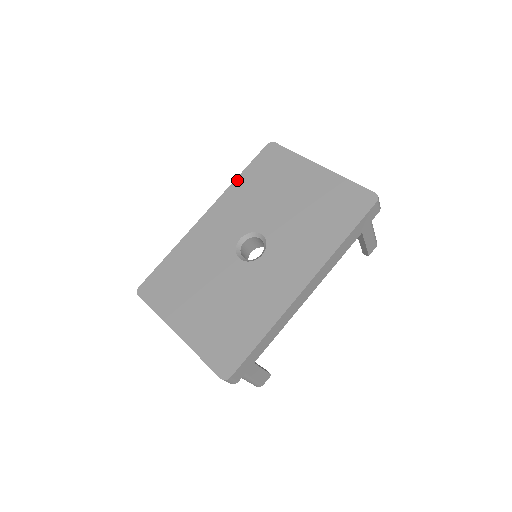
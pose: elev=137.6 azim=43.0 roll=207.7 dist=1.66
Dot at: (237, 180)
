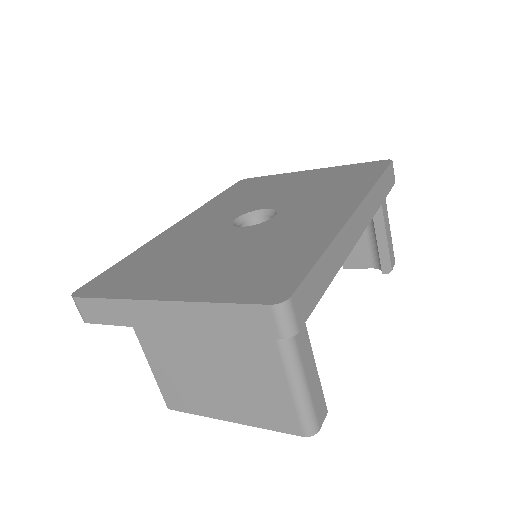
Dot at: (212, 200)
